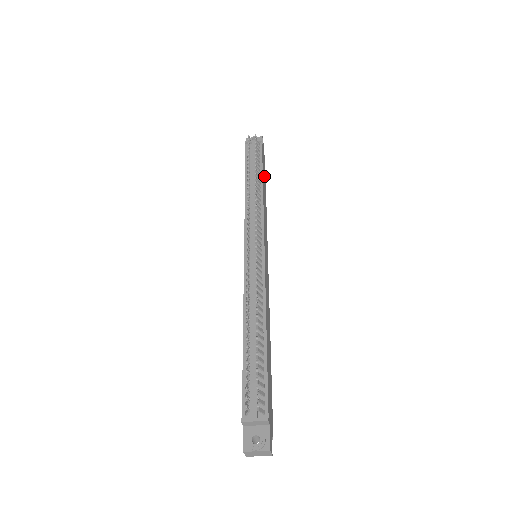
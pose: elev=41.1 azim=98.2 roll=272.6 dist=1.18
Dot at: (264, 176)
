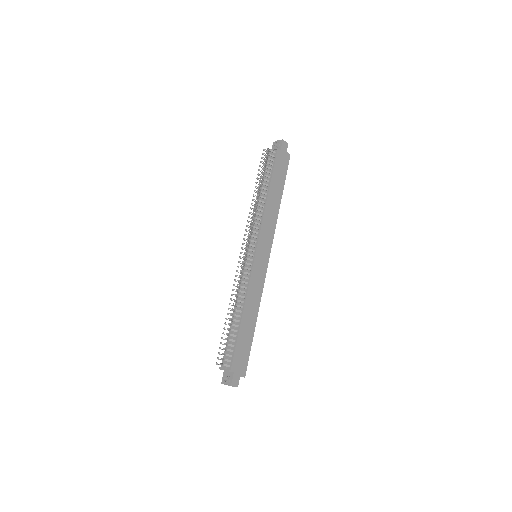
Dot at: (279, 179)
